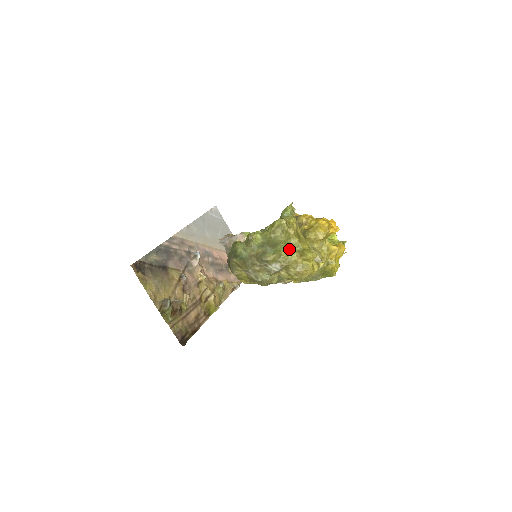
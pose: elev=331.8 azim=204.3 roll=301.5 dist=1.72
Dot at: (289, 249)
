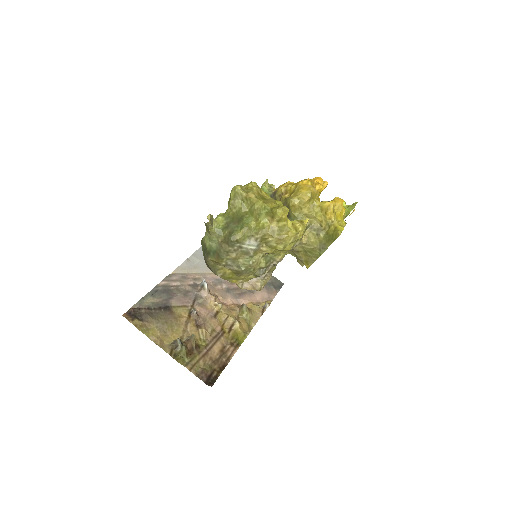
Dot at: (257, 216)
